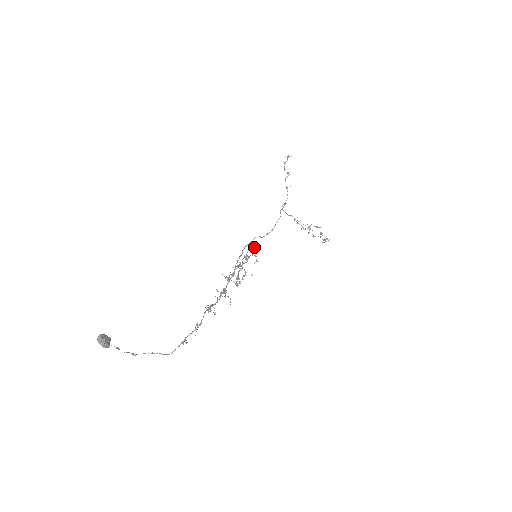
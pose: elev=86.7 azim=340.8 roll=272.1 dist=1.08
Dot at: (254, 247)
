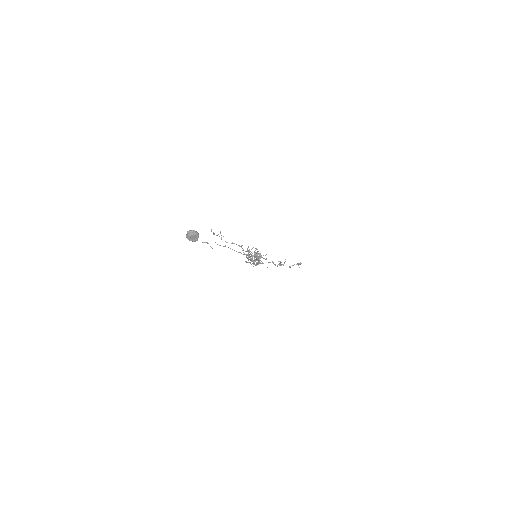
Dot at: (247, 251)
